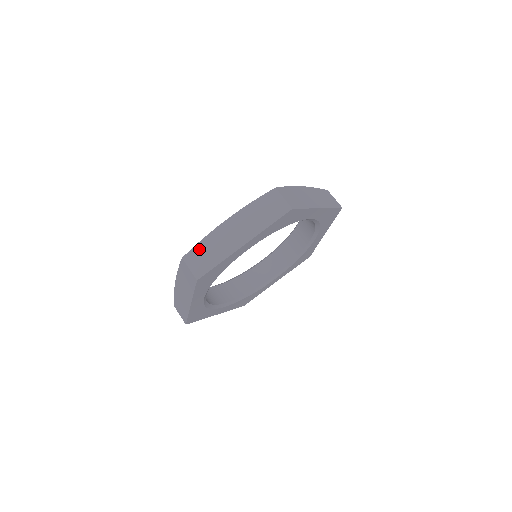
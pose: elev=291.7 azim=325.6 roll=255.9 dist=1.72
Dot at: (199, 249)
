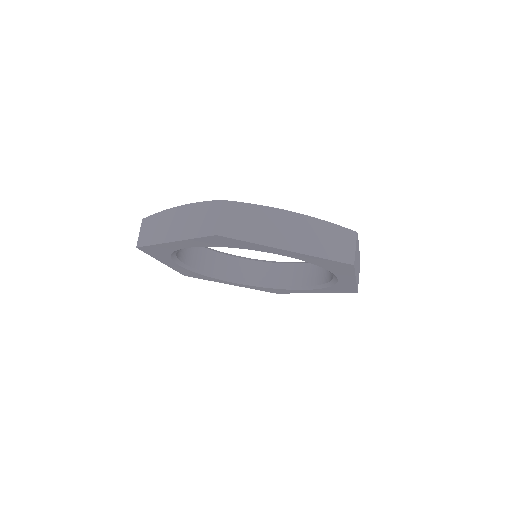
Dot at: (152, 220)
